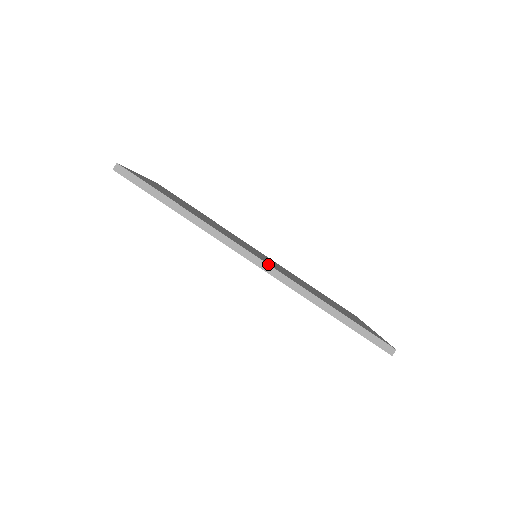
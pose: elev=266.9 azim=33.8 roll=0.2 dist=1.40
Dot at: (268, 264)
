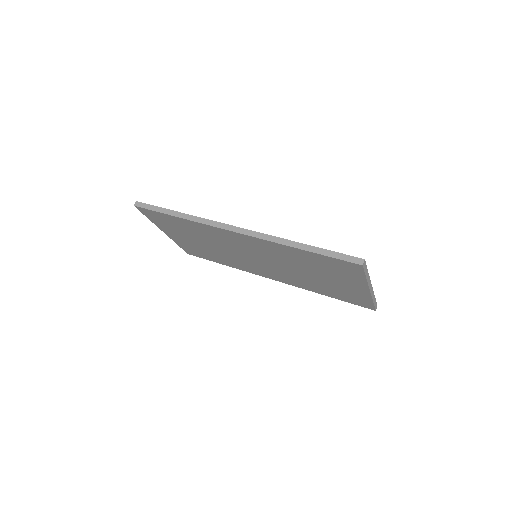
Dot at: (243, 228)
